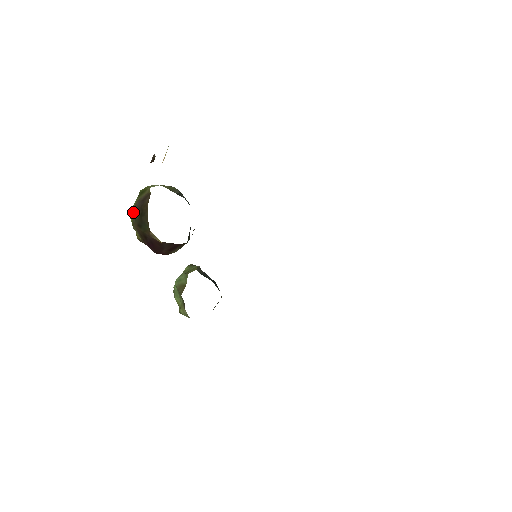
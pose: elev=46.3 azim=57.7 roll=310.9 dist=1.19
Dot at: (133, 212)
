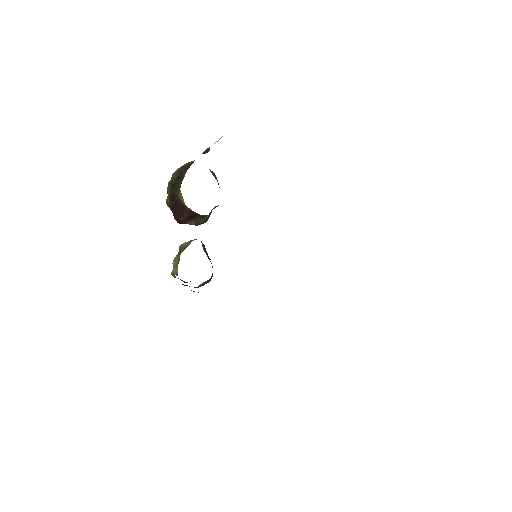
Dot at: (173, 175)
